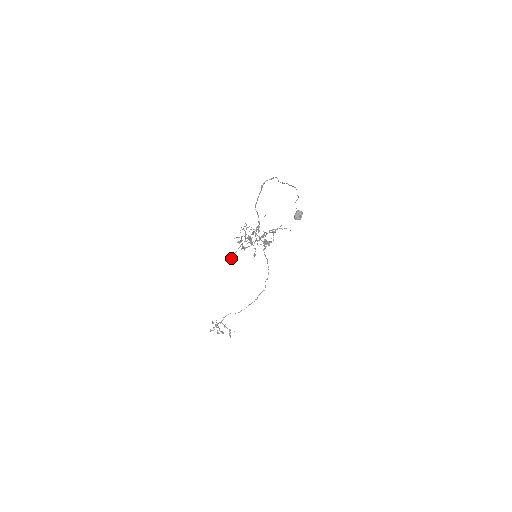
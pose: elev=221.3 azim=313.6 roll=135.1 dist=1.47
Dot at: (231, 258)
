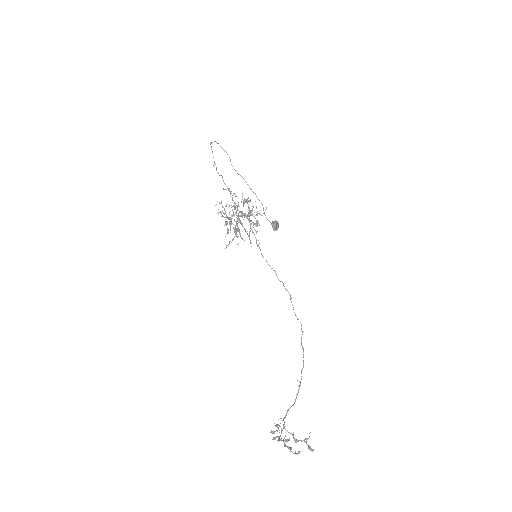
Dot at: occluded
